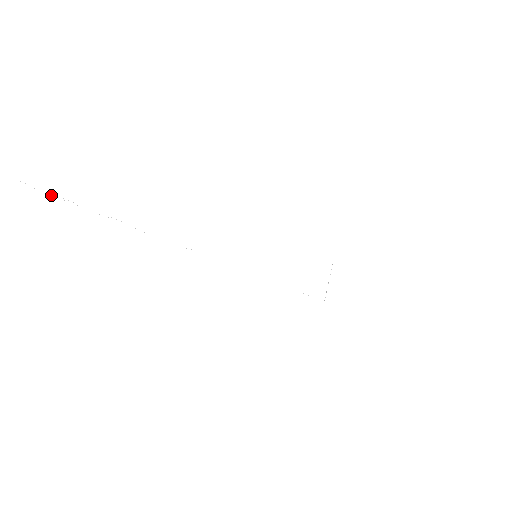
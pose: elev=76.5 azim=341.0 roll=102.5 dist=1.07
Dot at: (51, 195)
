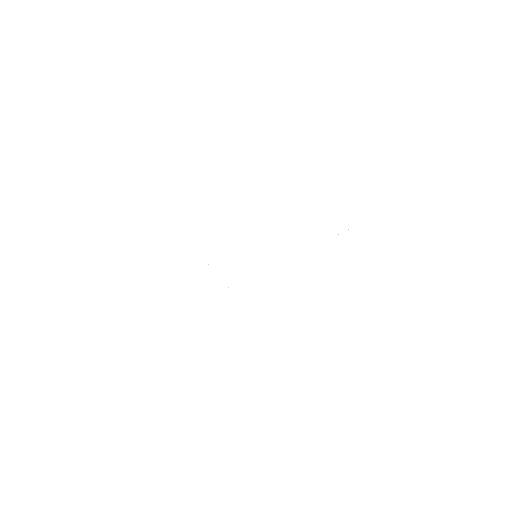
Dot at: occluded
